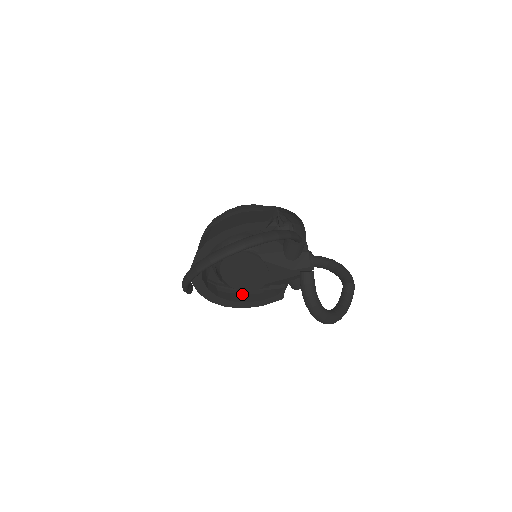
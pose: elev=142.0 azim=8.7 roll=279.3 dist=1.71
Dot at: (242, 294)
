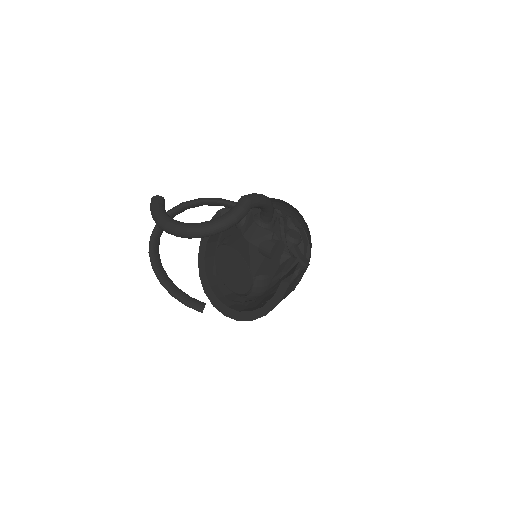
Dot at: occluded
